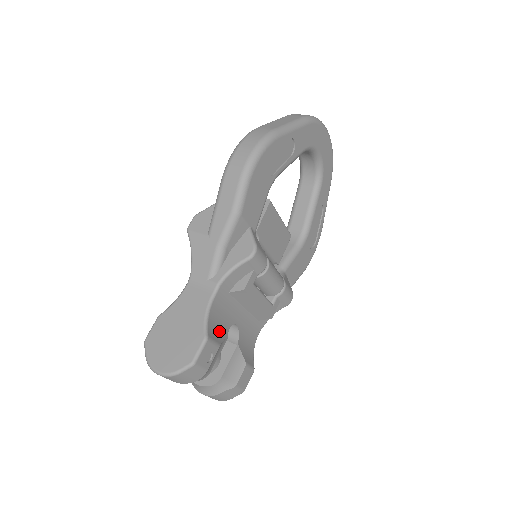
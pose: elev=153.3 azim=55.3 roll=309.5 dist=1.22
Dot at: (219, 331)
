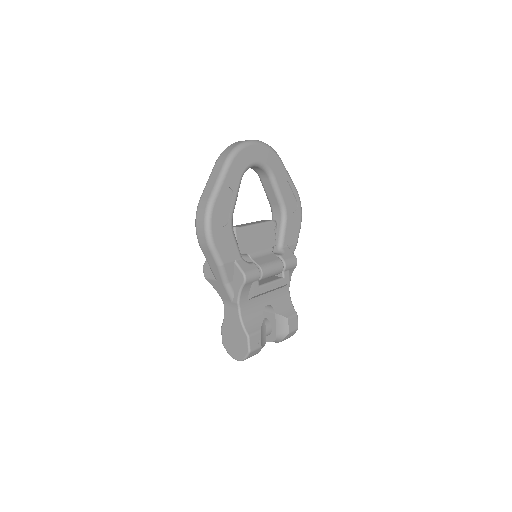
Dot at: (256, 322)
